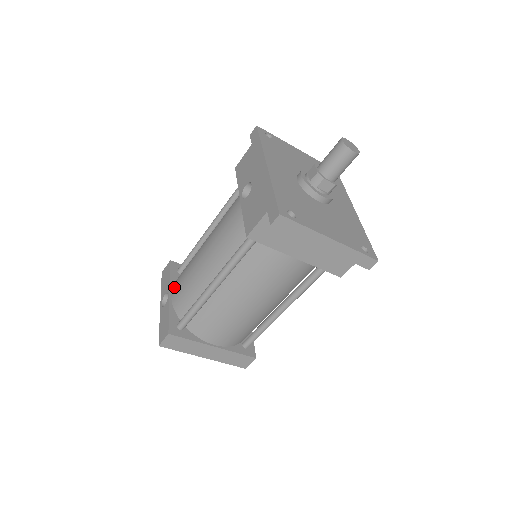
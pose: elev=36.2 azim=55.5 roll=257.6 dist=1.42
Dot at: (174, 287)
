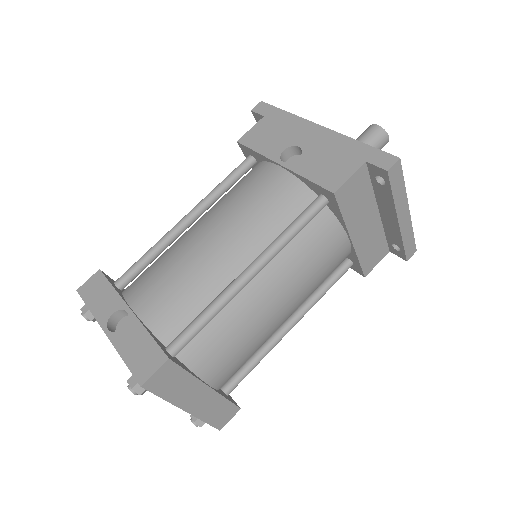
Dot at: (137, 298)
